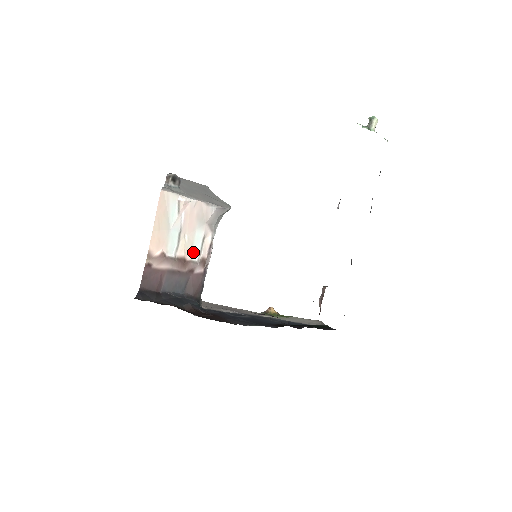
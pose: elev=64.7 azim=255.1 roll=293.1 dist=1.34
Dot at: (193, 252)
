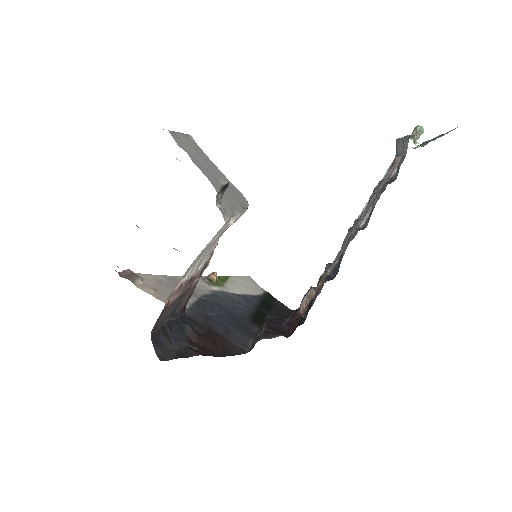
Dot at: (200, 263)
